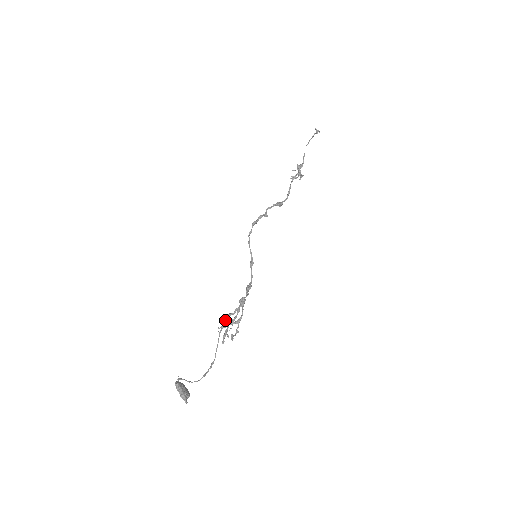
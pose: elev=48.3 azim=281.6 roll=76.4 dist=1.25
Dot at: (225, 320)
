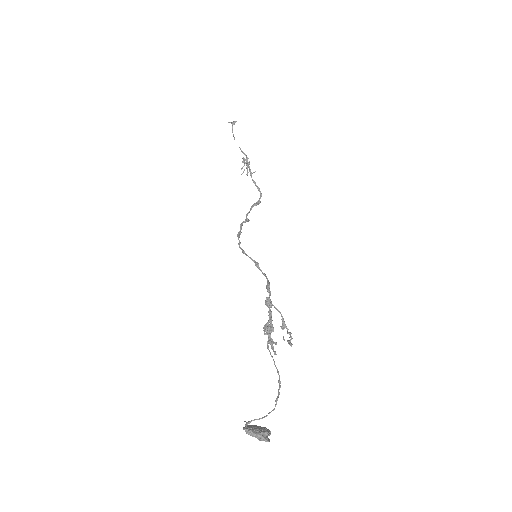
Dot at: occluded
